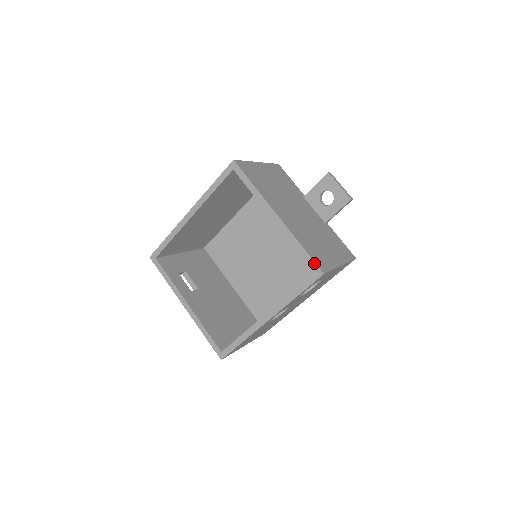
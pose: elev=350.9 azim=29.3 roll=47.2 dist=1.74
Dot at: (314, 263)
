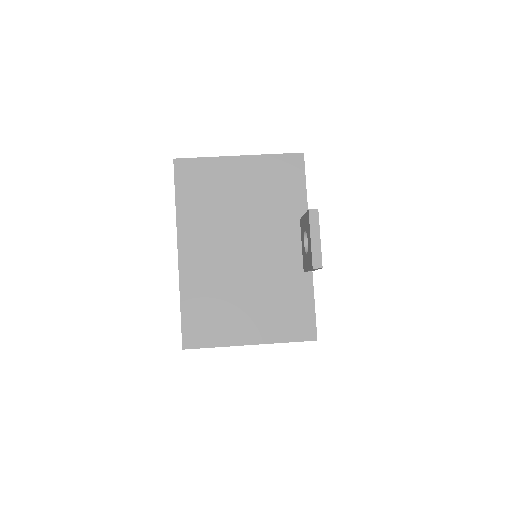
Dot at: (181, 331)
